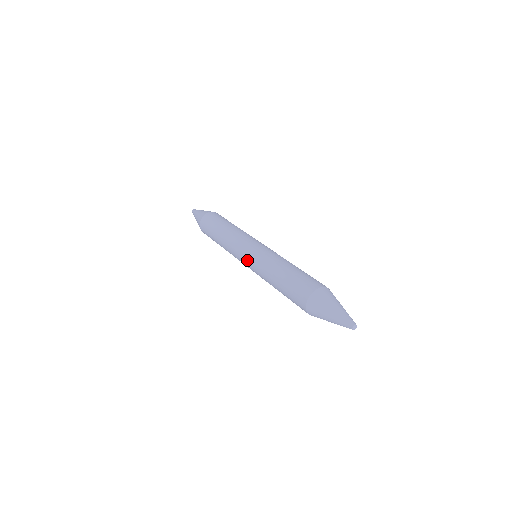
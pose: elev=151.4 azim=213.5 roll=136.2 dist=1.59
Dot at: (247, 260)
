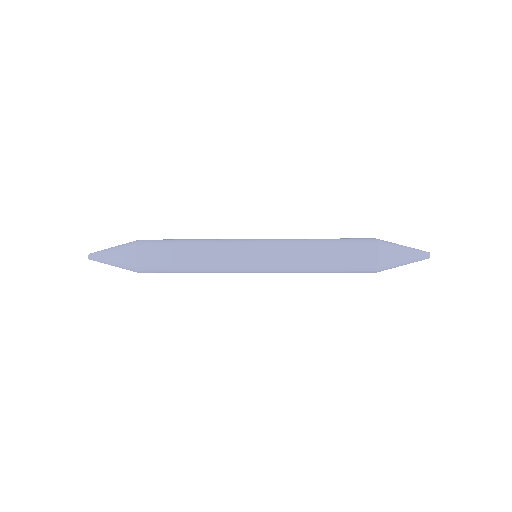
Dot at: (262, 250)
